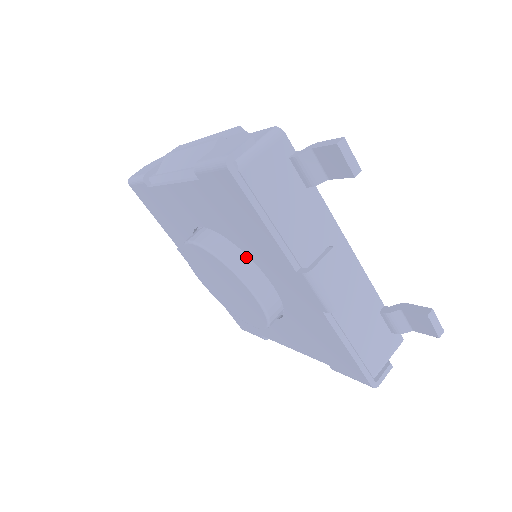
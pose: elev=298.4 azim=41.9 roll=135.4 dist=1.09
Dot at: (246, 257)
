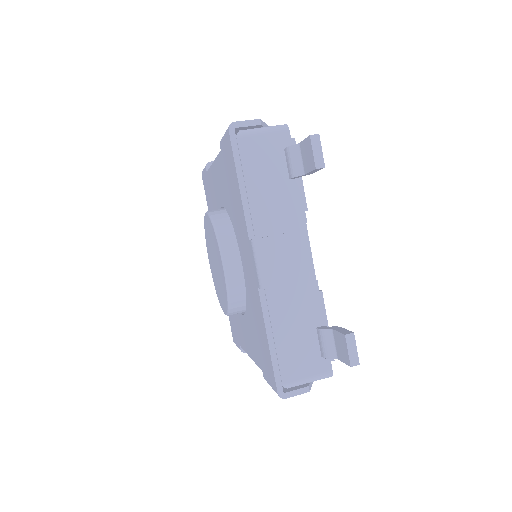
Dot at: (233, 233)
